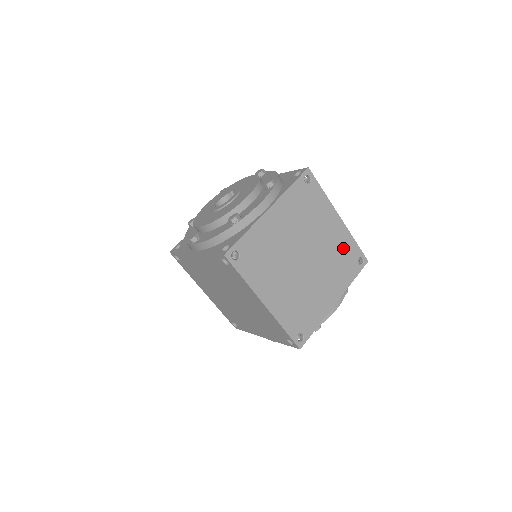
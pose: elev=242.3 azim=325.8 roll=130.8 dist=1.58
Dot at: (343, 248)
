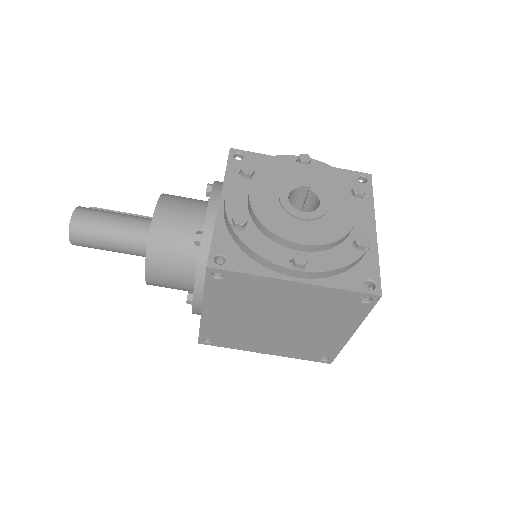
Dot at: occluded
